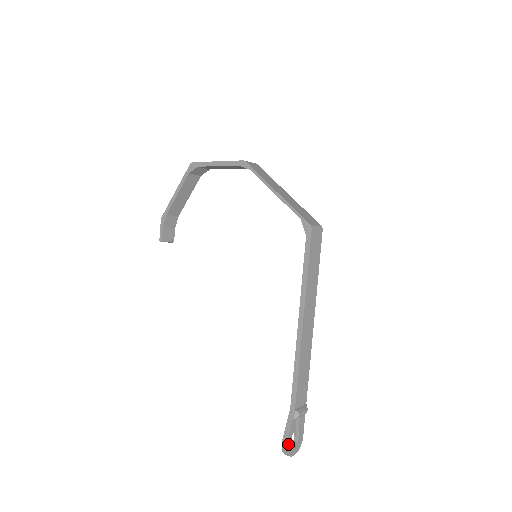
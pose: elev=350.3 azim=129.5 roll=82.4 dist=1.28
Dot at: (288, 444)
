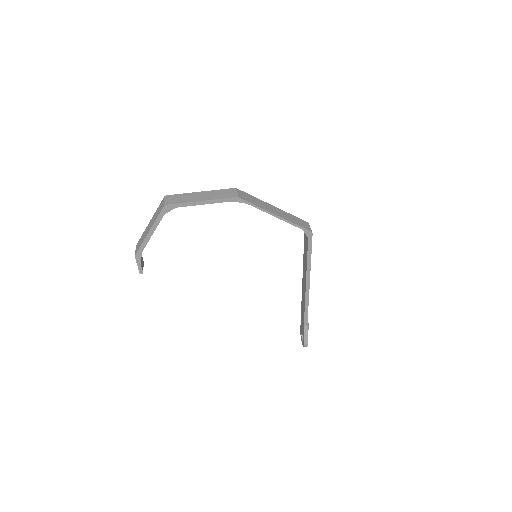
Dot at: (307, 342)
